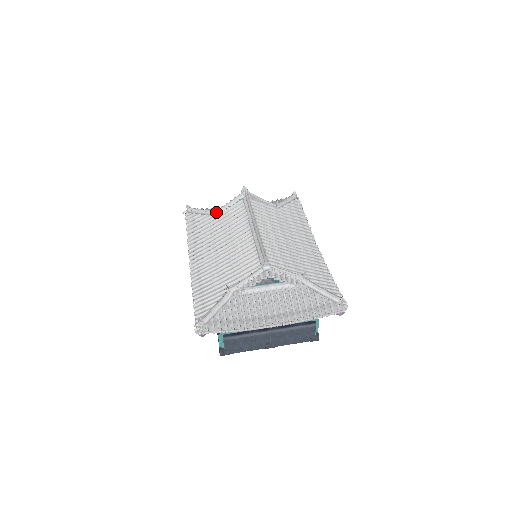
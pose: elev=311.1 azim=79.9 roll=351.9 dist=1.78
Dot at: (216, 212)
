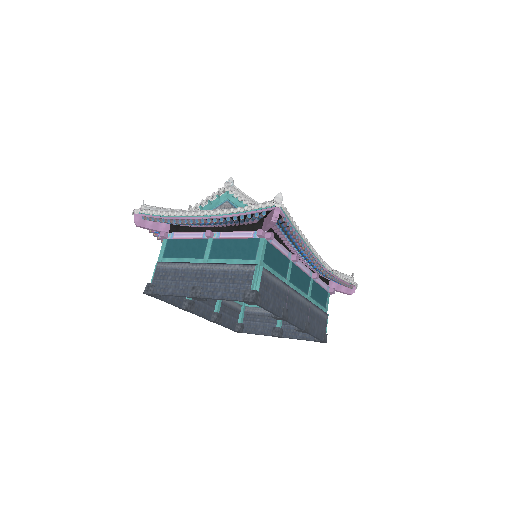
Dot at: occluded
